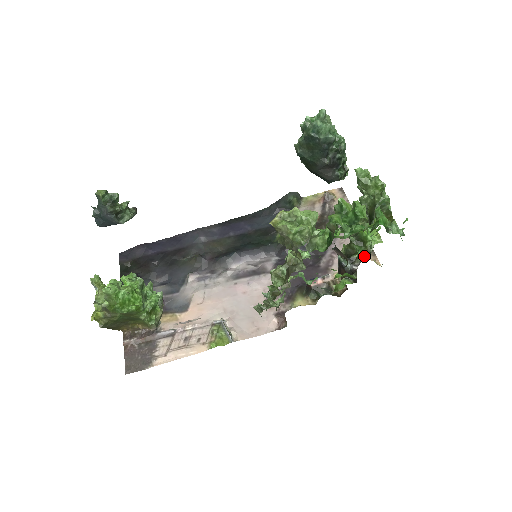
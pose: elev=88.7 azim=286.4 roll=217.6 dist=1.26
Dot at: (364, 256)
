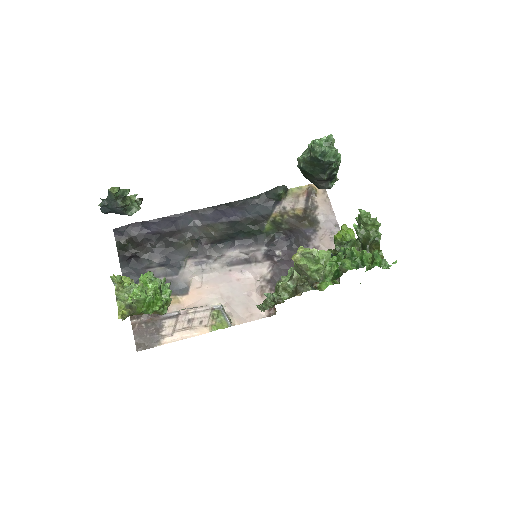
Dot at: occluded
